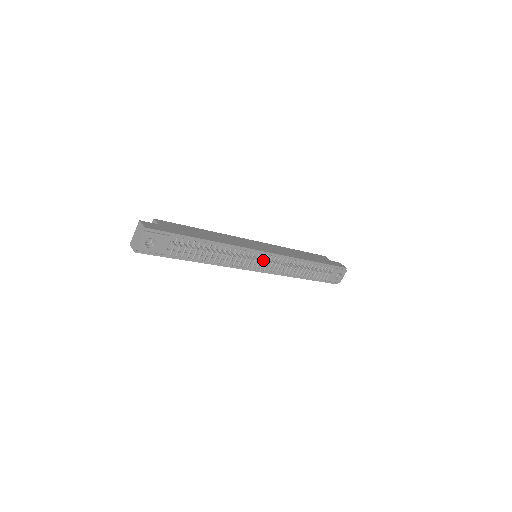
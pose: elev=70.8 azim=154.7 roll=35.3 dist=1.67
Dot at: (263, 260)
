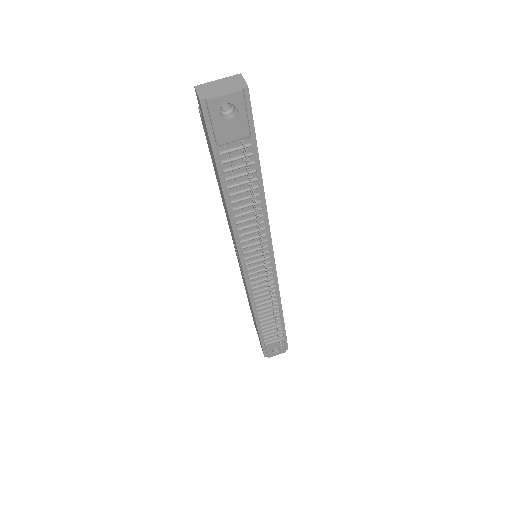
Dot at: (262, 267)
